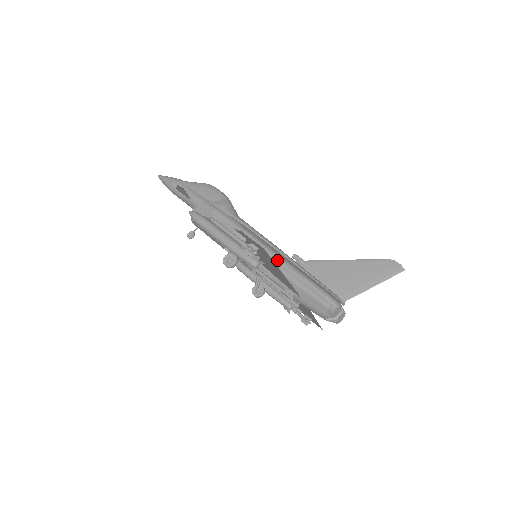
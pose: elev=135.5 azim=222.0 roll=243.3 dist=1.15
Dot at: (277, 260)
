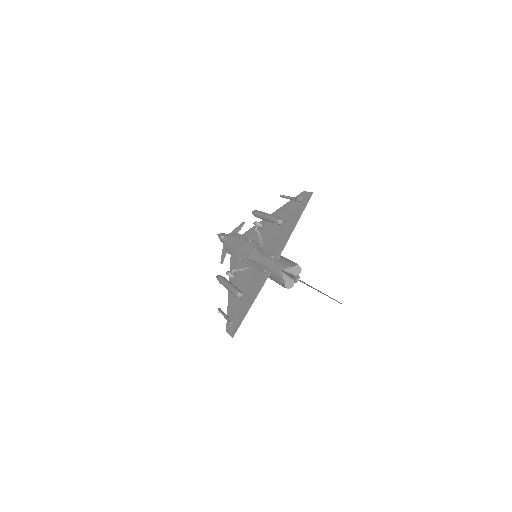
Dot at: occluded
